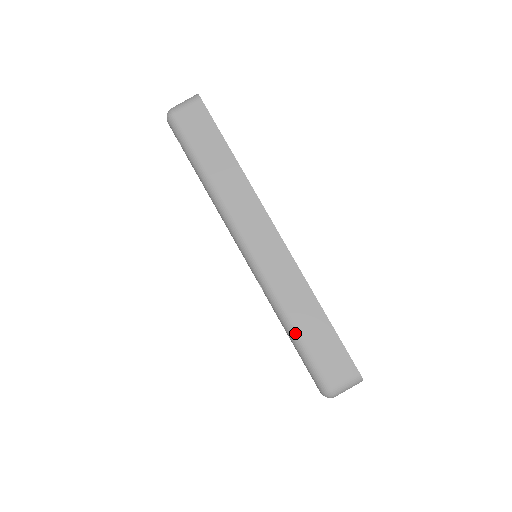
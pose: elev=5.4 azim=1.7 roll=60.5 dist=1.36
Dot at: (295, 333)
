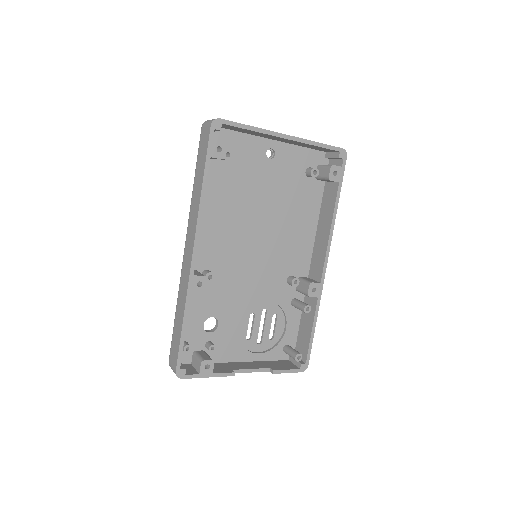
Dot at: (175, 317)
